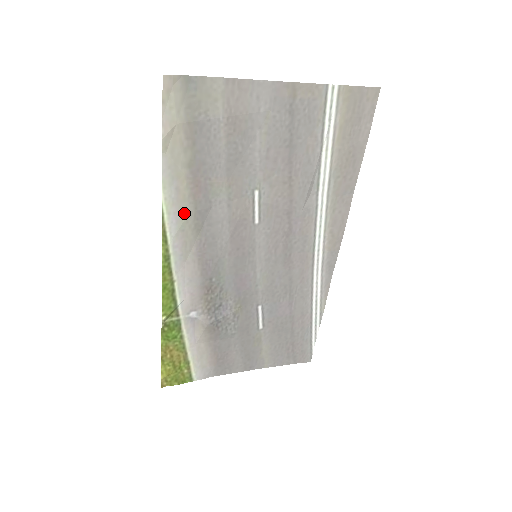
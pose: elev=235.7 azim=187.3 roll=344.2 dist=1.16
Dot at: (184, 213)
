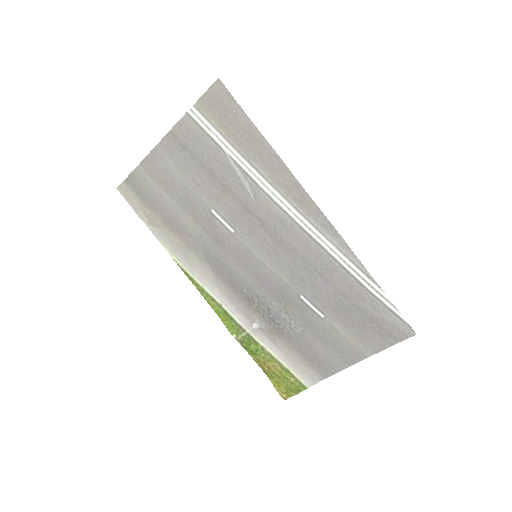
Dot at: (186, 254)
